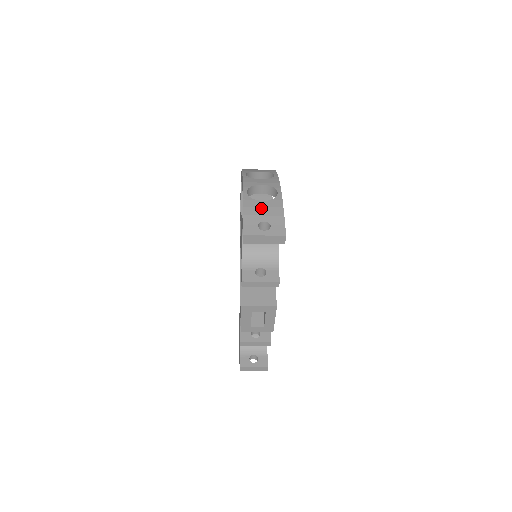
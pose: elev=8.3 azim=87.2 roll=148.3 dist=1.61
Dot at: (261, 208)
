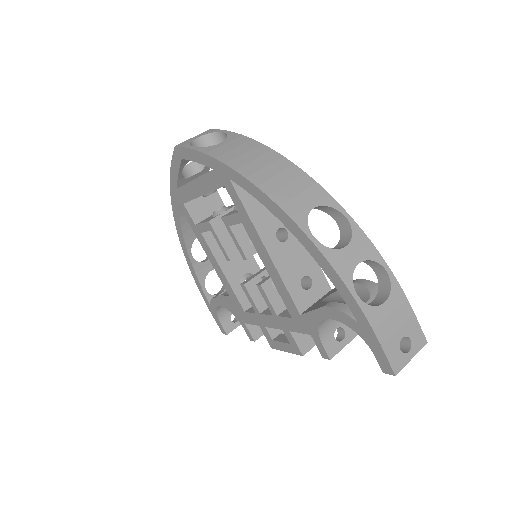
Dot at: (390, 318)
